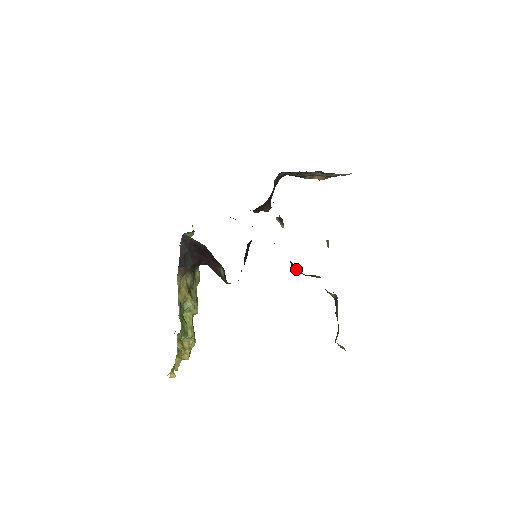
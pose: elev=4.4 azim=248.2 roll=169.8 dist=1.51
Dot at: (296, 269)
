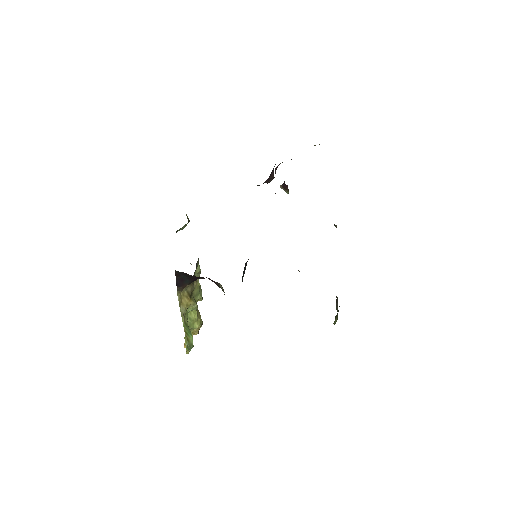
Dot at: (298, 270)
